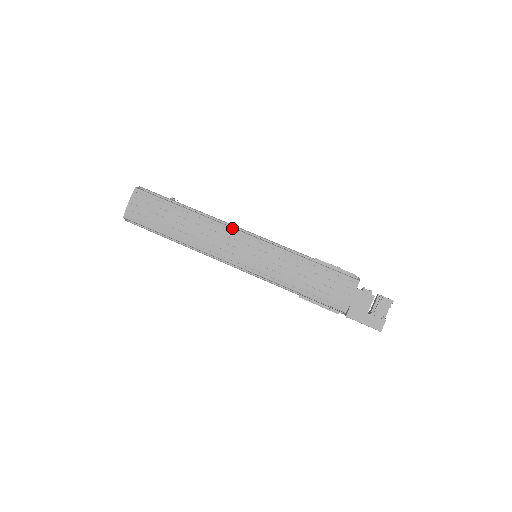
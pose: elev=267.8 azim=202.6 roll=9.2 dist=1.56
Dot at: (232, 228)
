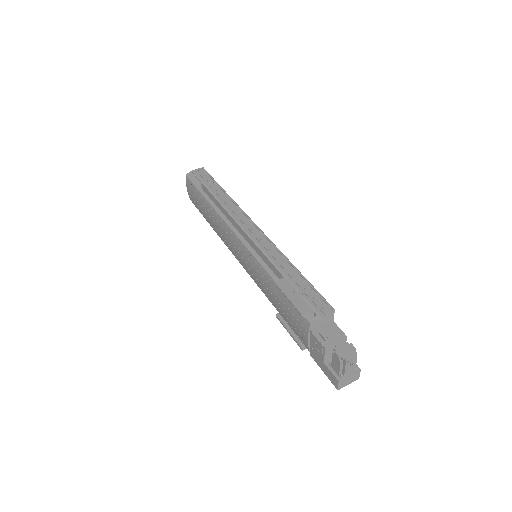
Dot at: (229, 227)
